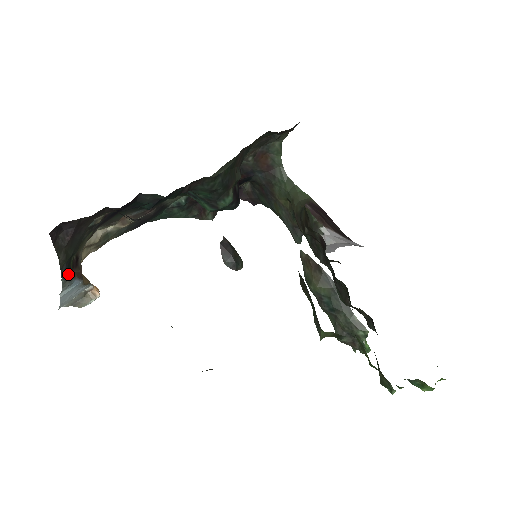
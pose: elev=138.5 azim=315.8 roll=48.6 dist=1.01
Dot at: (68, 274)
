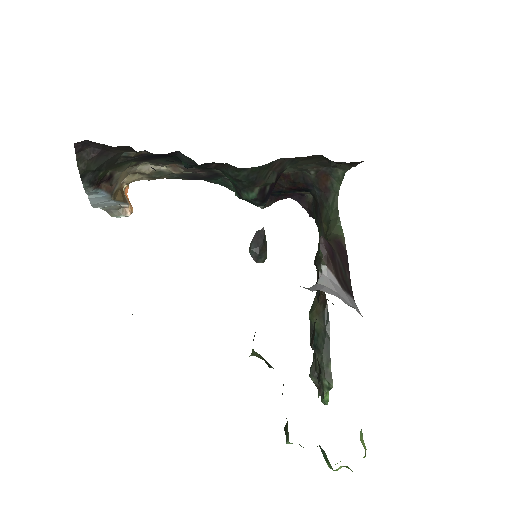
Dot at: (92, 183)
